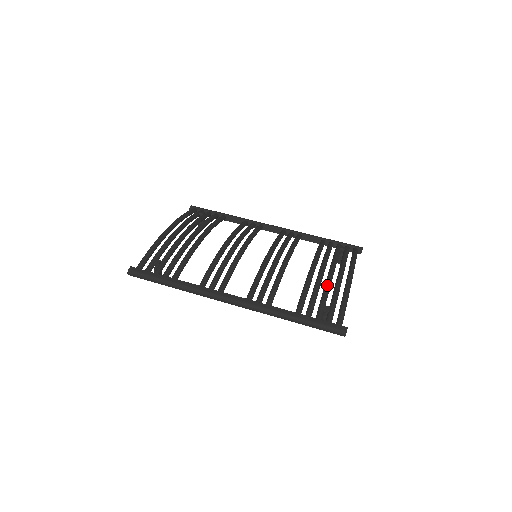
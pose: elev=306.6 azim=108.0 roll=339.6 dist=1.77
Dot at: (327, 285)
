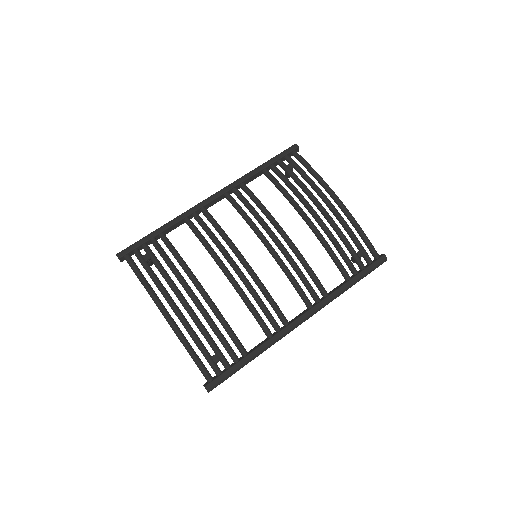
Dot at: (340, 232)
